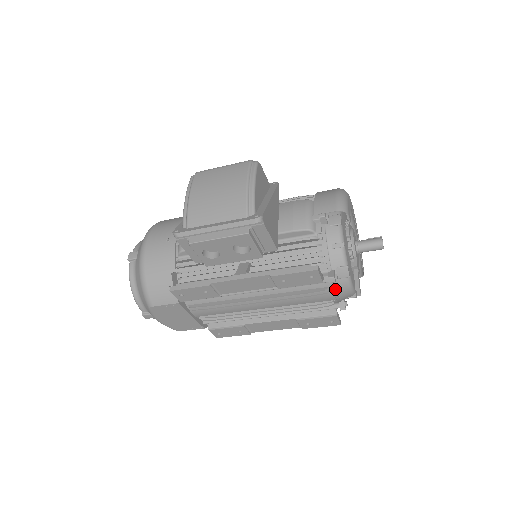
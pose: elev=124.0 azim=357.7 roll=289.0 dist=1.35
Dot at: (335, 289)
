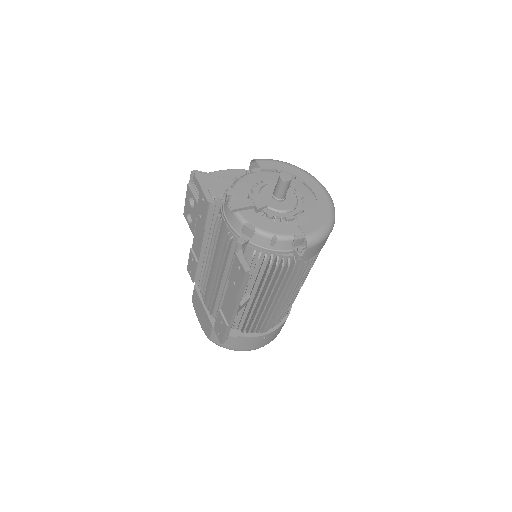
Dot at: (224, 214)
